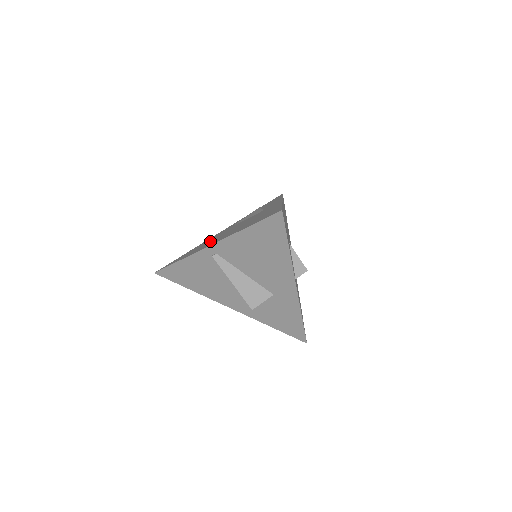
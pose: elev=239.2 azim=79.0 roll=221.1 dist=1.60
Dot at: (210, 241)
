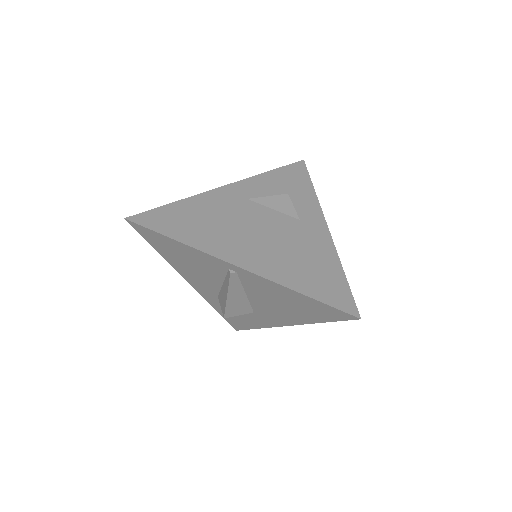
Dot at: (224, 227)
